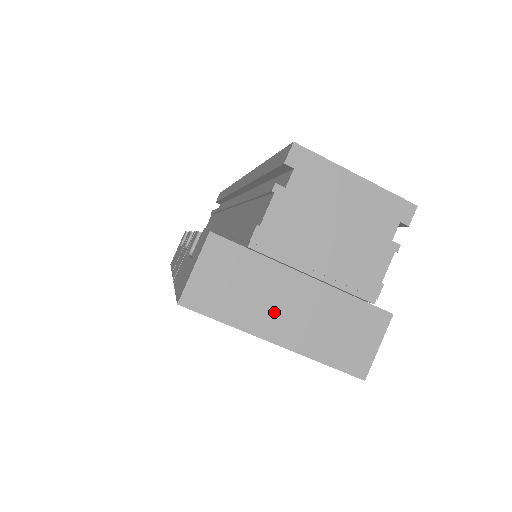
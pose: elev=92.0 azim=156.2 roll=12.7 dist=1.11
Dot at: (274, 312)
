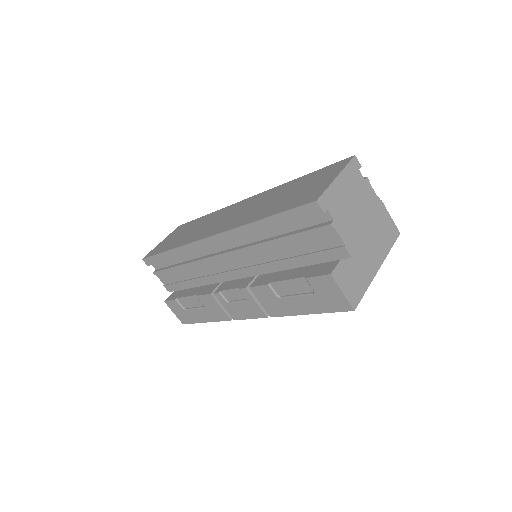
Dot at: (368, 261)
